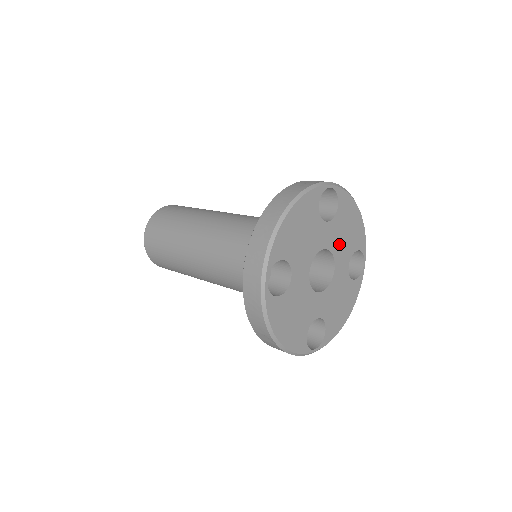
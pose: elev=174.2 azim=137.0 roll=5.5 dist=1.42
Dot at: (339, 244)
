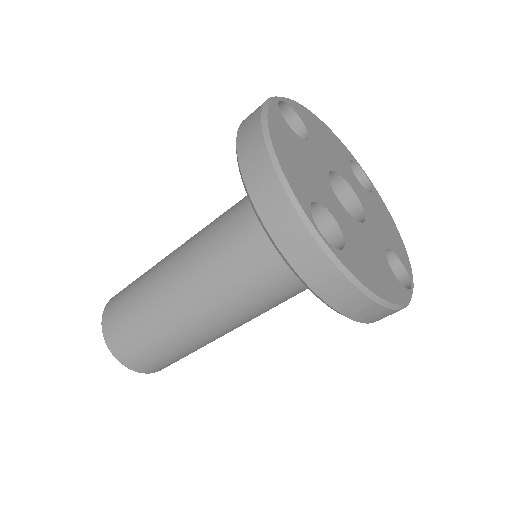
Dot at: (334, 160)
